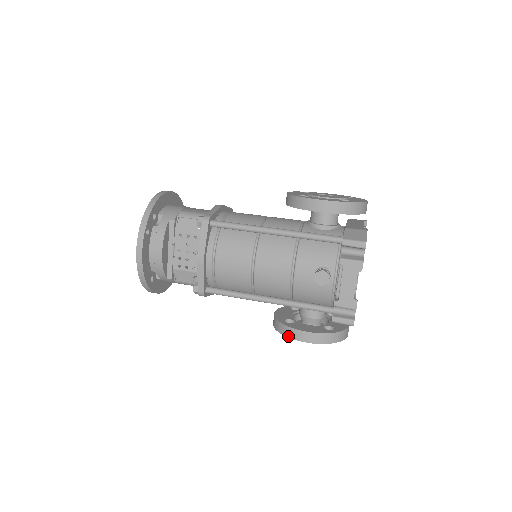
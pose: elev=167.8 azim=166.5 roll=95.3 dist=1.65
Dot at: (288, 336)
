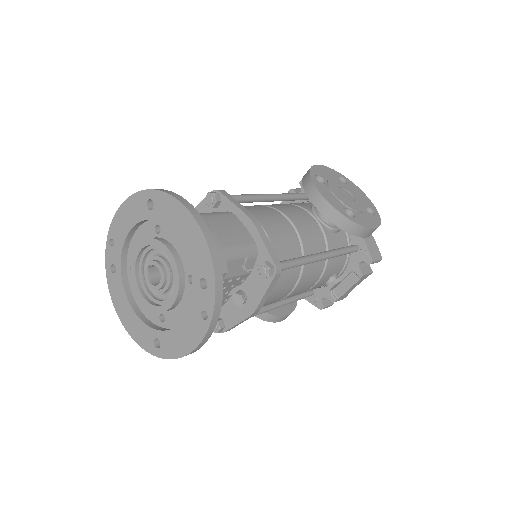
Dot at: (270, 321)
